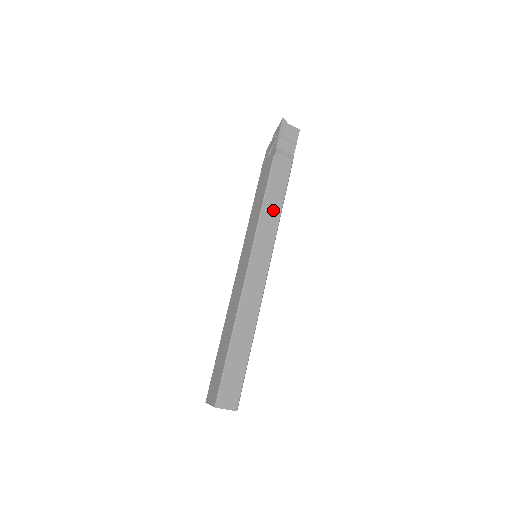
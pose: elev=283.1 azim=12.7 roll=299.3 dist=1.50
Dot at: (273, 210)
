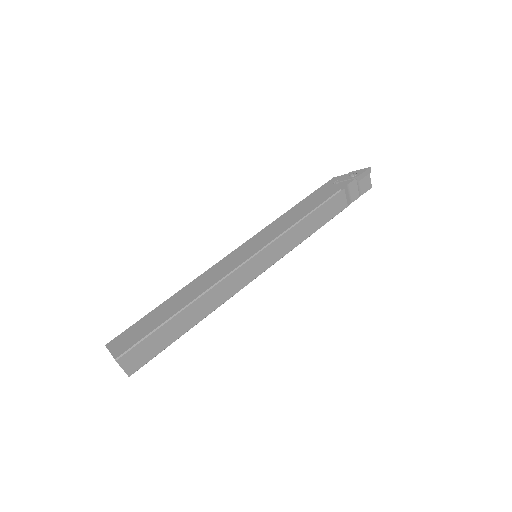
Dot at: (302, 232)
